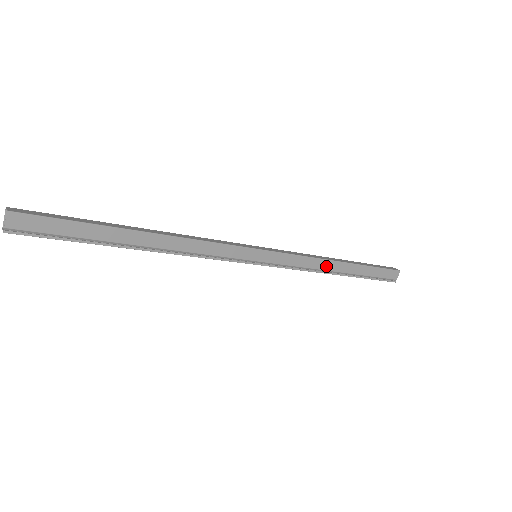
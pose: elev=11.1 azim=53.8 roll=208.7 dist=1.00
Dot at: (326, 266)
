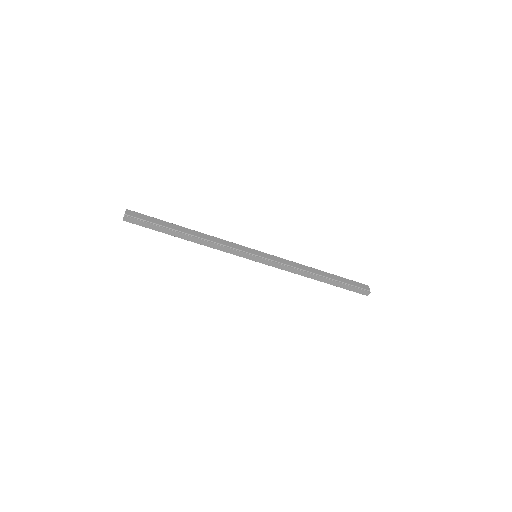
Dot at: (306, 269)
